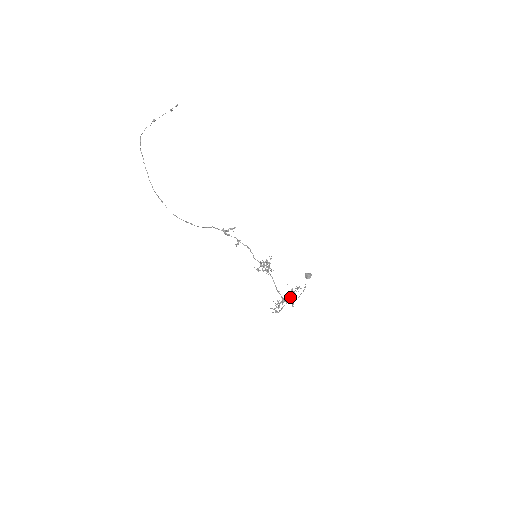
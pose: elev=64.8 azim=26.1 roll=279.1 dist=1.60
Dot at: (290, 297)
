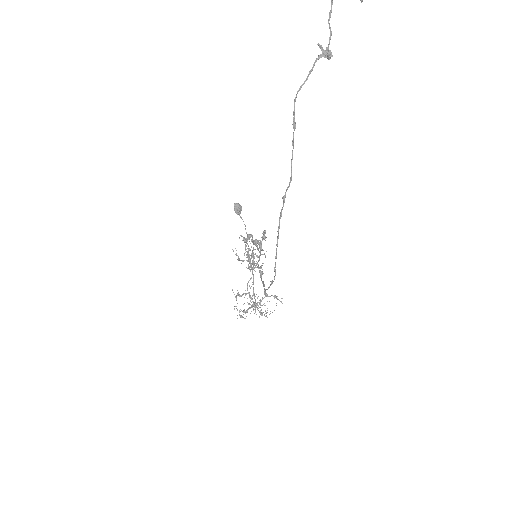
Dot at: (261, 301)
